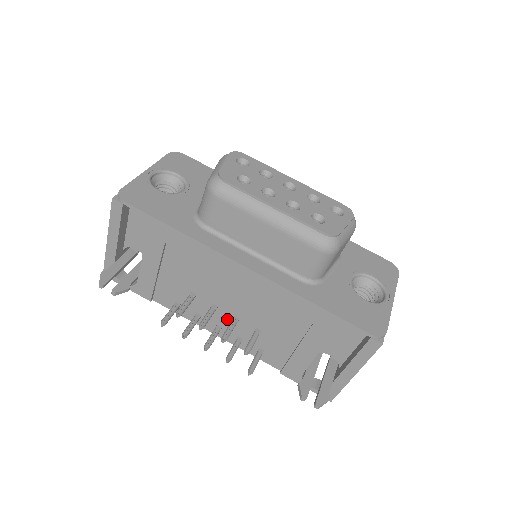
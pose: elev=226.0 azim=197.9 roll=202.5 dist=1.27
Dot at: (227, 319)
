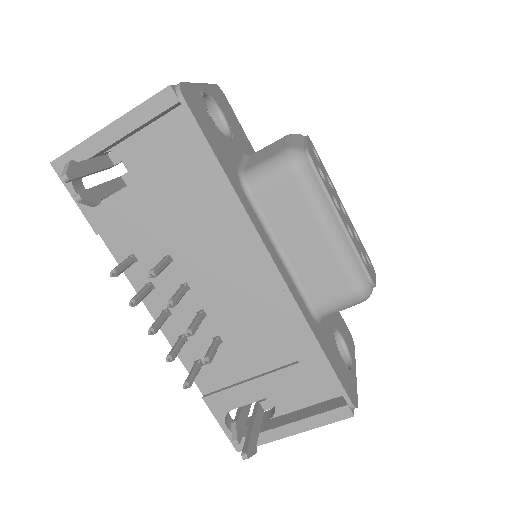
Dot at: (189, 308)
